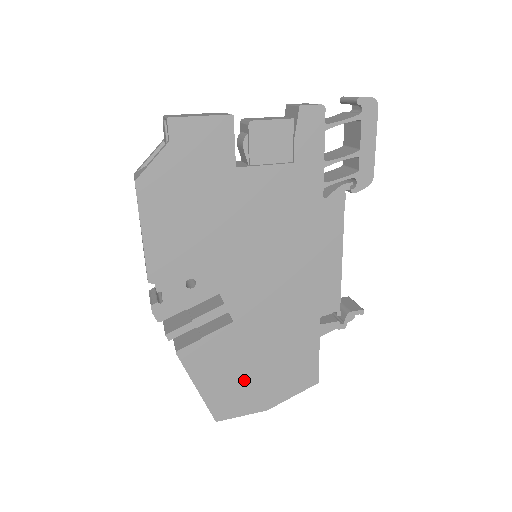
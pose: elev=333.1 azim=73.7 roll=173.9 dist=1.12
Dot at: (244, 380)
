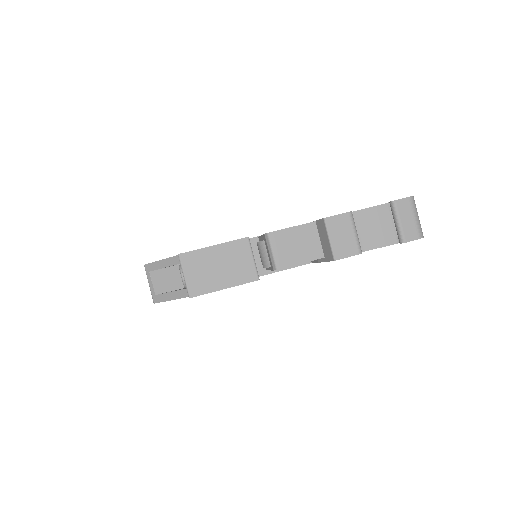
Dot at: occluded
